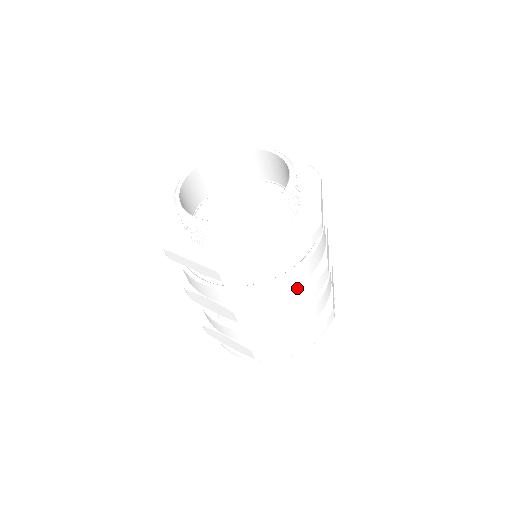
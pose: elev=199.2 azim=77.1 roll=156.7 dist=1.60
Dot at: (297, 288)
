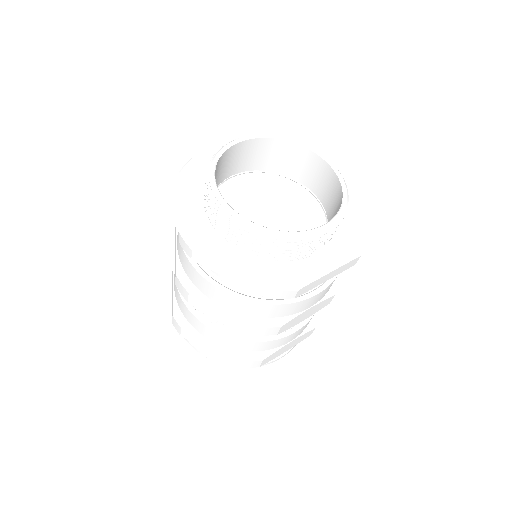
Dot at: (320, 302)
